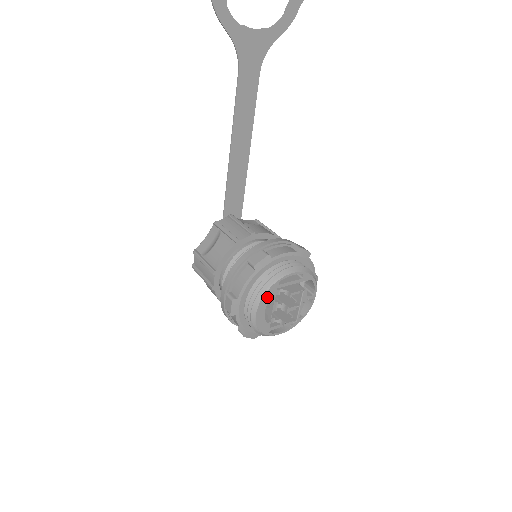
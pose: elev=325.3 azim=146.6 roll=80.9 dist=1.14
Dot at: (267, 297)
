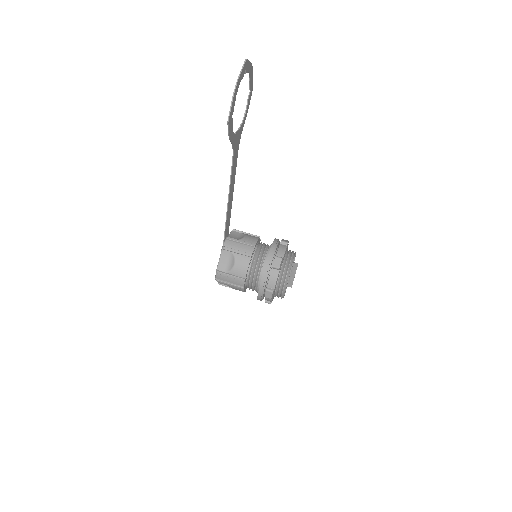
Dot at: occluded
